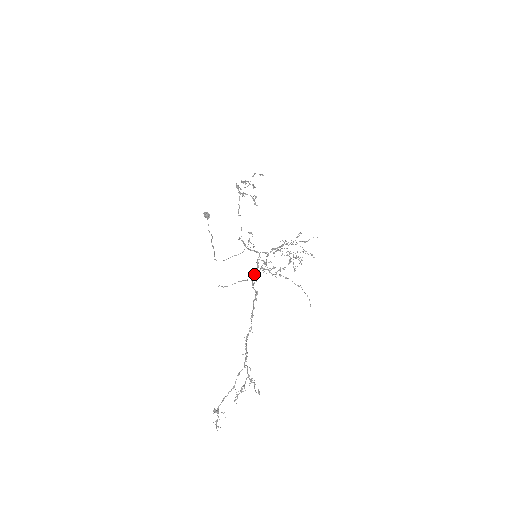
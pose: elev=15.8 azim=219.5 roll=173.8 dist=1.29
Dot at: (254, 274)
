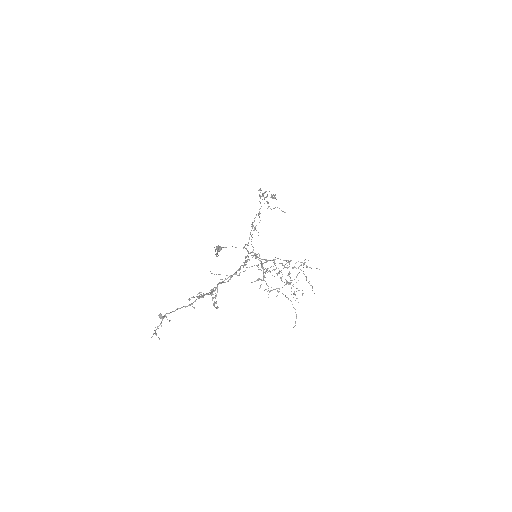
Dot at: occluded
